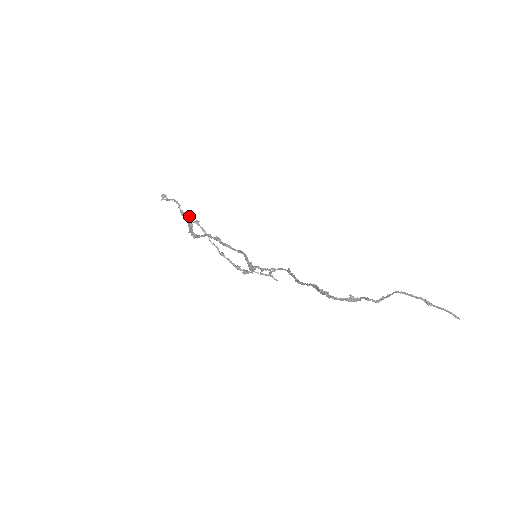
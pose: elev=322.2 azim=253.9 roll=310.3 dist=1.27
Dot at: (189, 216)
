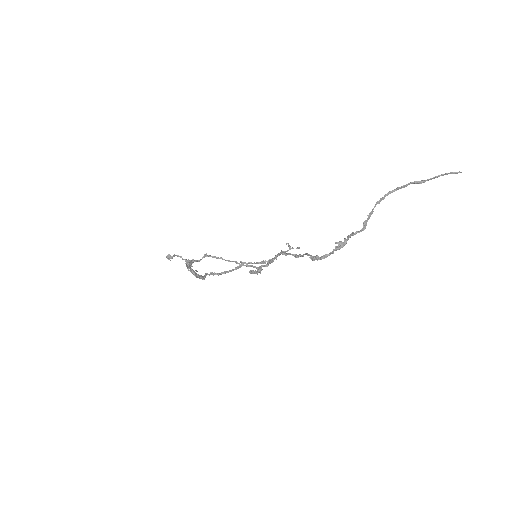
Dot at: (193, 259)
